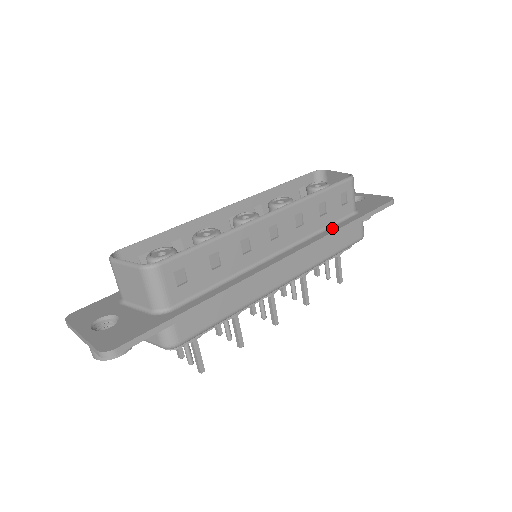
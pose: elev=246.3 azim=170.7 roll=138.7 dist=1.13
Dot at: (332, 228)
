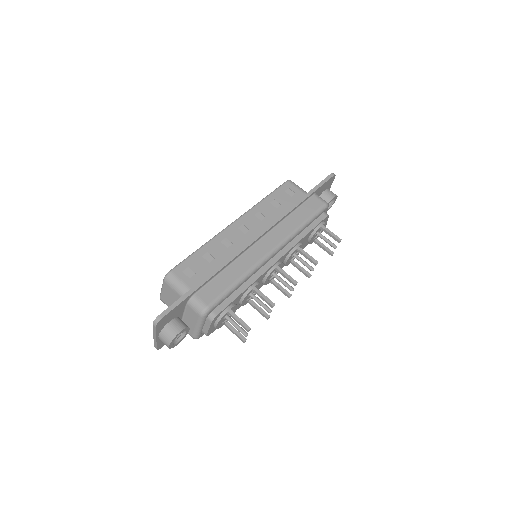
Dot at: occluded
